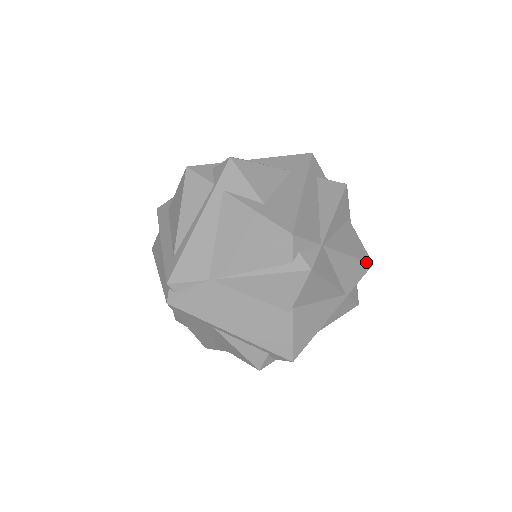
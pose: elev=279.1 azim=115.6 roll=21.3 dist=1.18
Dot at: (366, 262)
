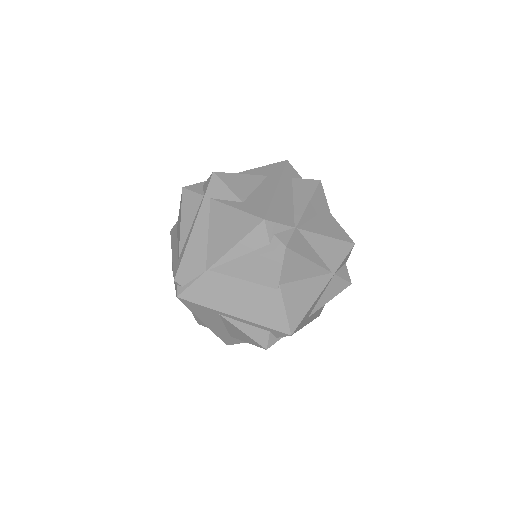
Dot at: (347, 242)
